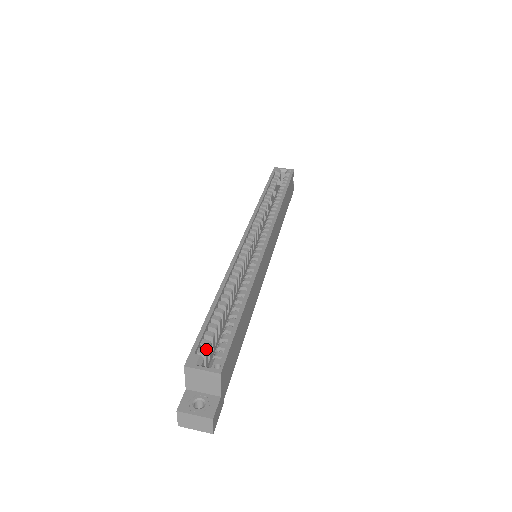
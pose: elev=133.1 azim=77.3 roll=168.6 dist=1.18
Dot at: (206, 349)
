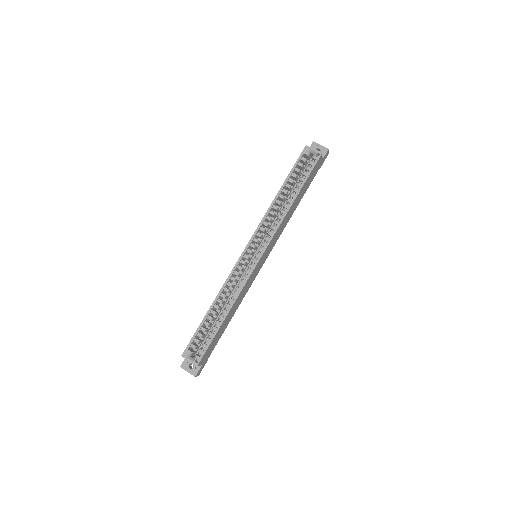
Dot at: (197, 342)
